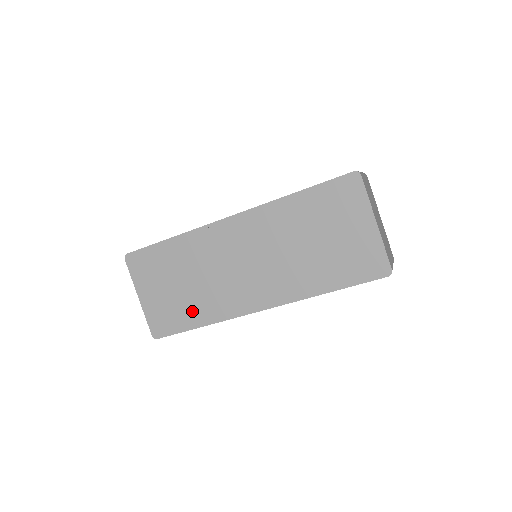
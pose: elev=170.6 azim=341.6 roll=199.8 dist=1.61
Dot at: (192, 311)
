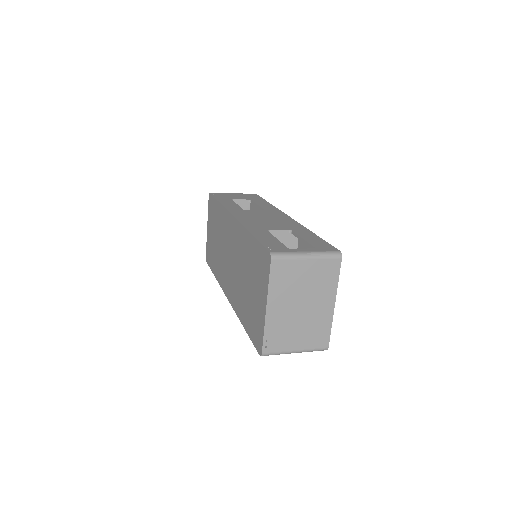
Dot at: (215, 261)
